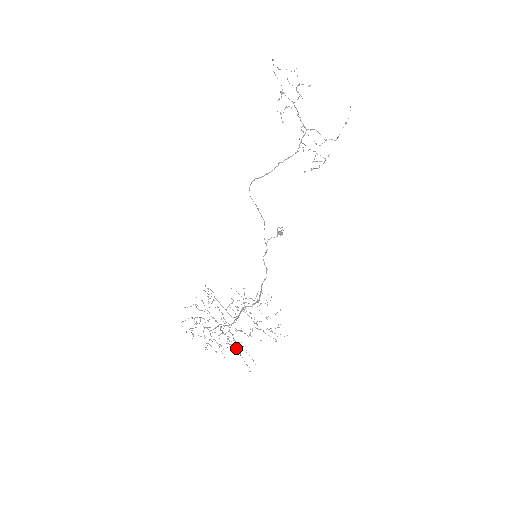
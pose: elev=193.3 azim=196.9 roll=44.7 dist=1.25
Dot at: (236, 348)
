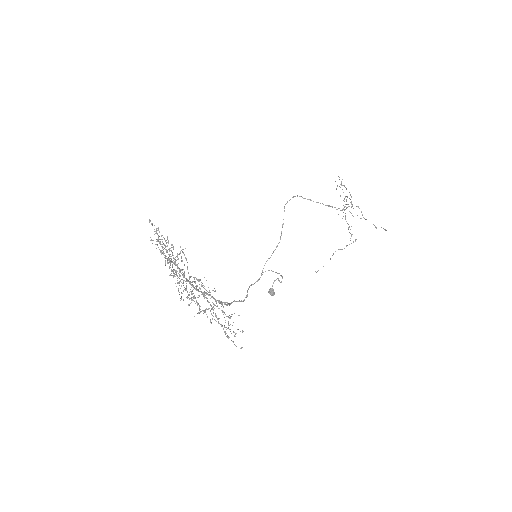
Dot at: (180, 300)
